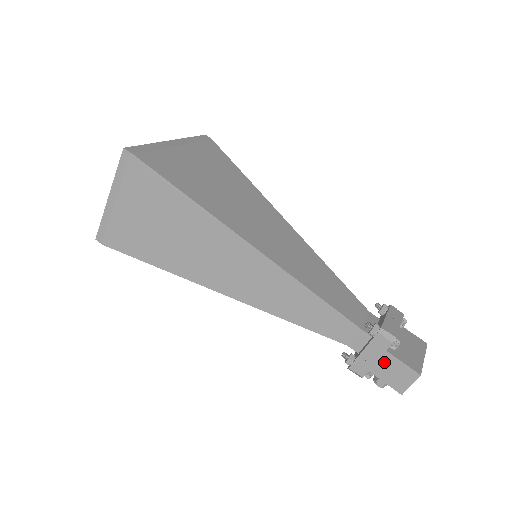
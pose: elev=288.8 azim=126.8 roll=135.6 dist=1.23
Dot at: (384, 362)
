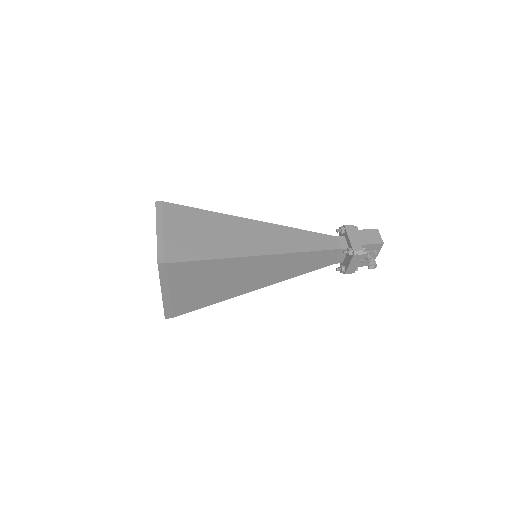
Dot at: (361, 235)
